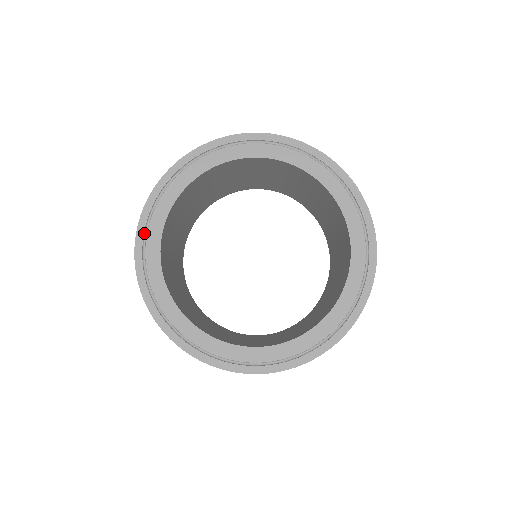
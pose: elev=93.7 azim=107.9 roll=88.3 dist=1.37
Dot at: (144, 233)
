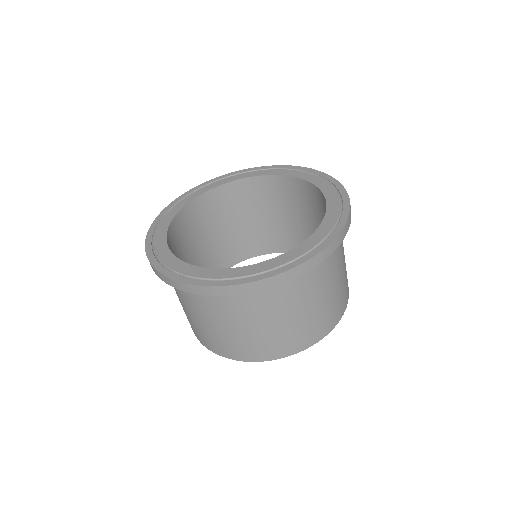
Dot at: (160, 264)
